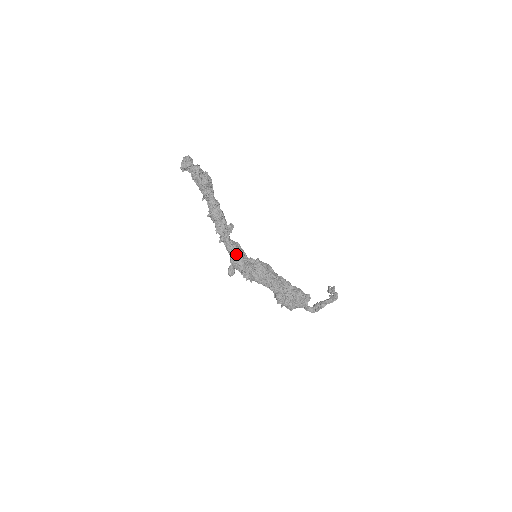
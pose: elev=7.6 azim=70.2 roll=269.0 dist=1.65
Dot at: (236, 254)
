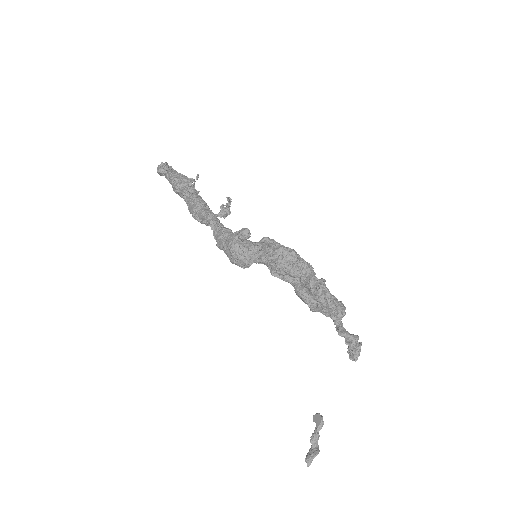
Dot at: occluded
